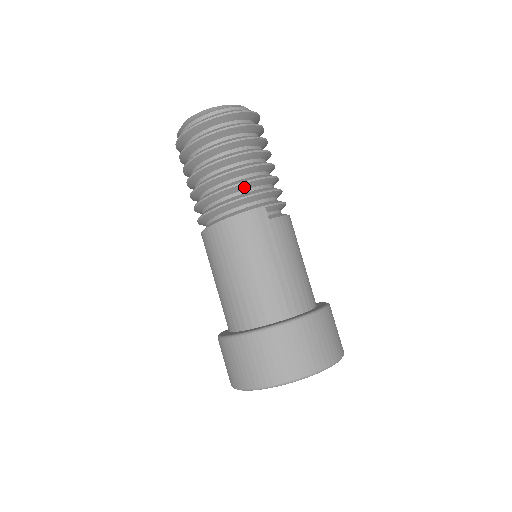
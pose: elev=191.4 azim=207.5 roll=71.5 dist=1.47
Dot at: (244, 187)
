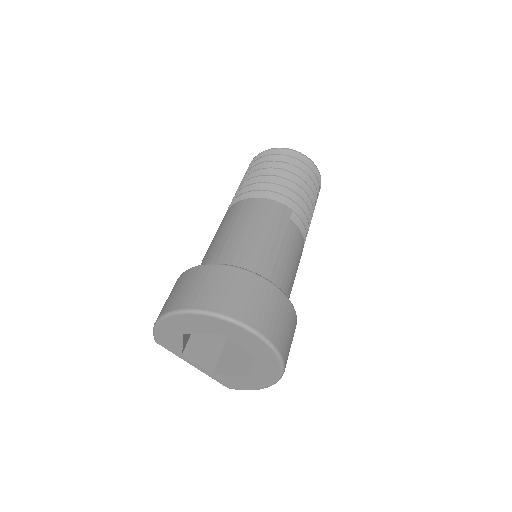
Dot at: (285, 193)
